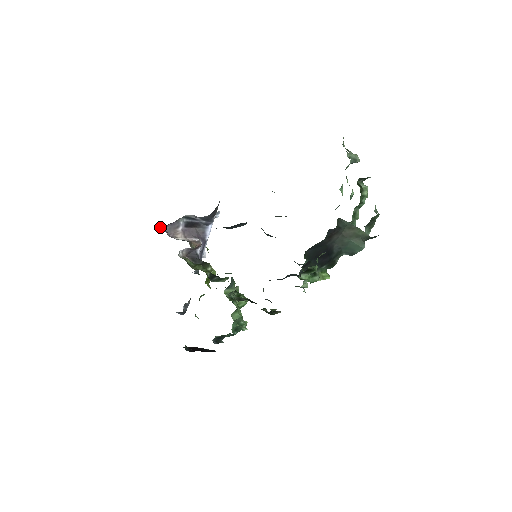
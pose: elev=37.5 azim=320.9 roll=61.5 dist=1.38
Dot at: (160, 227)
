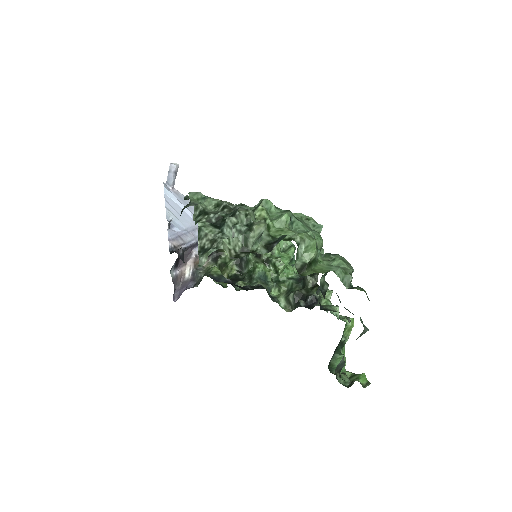
Dot at: (173, 294)
